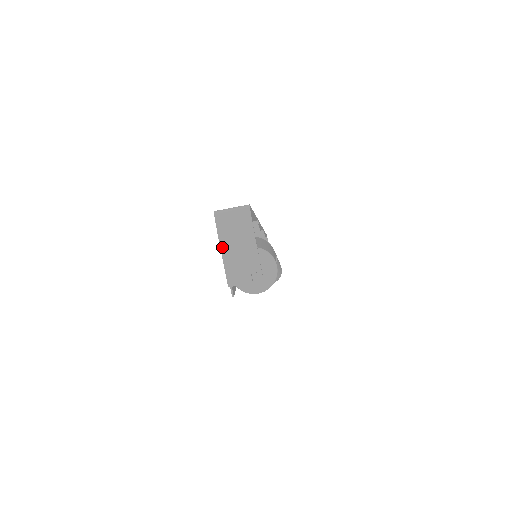
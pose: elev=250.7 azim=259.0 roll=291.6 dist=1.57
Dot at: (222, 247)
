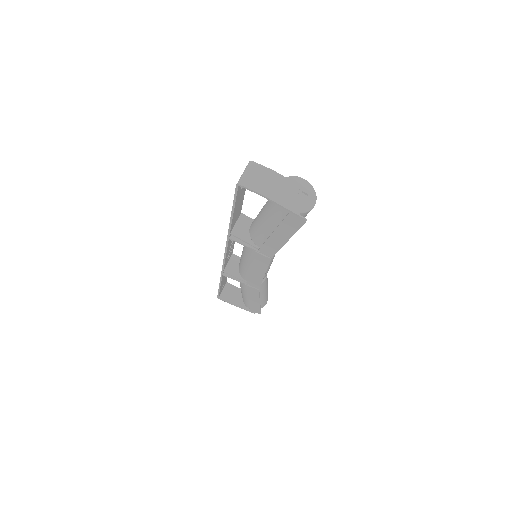
Dot at: (267, 196)
